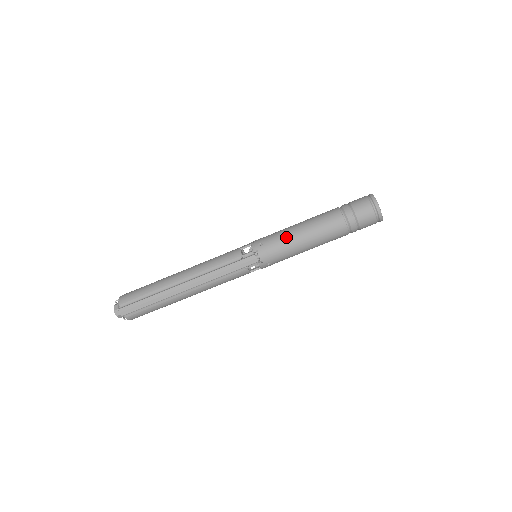
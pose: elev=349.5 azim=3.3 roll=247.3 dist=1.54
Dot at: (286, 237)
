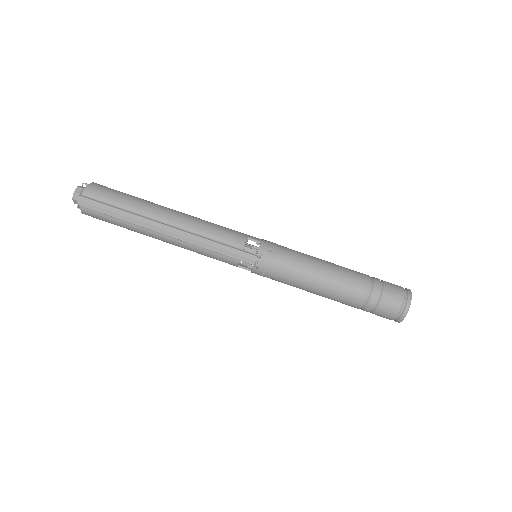
Dot at: (300, 265)
